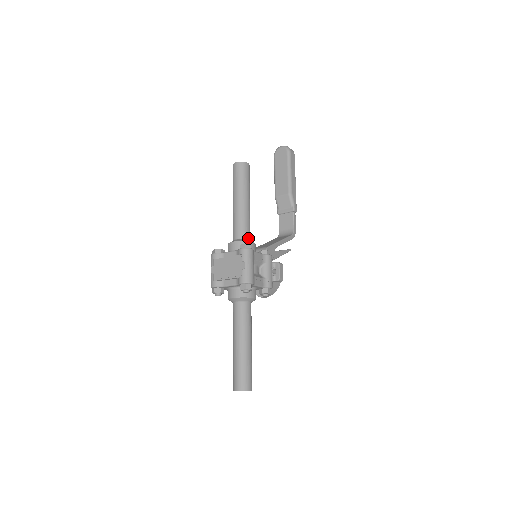
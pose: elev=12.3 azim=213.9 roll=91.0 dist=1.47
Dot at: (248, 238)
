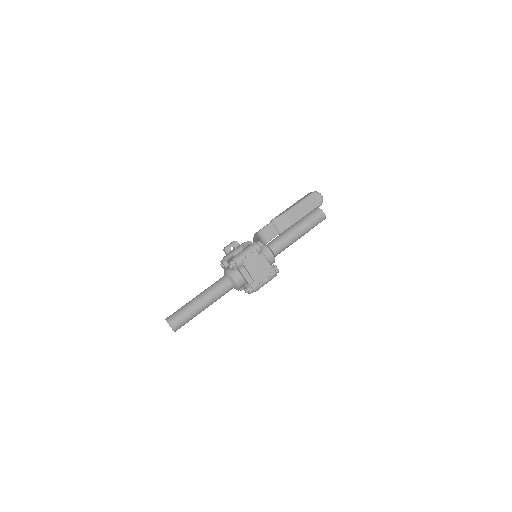
Dot at: (275, 256)
